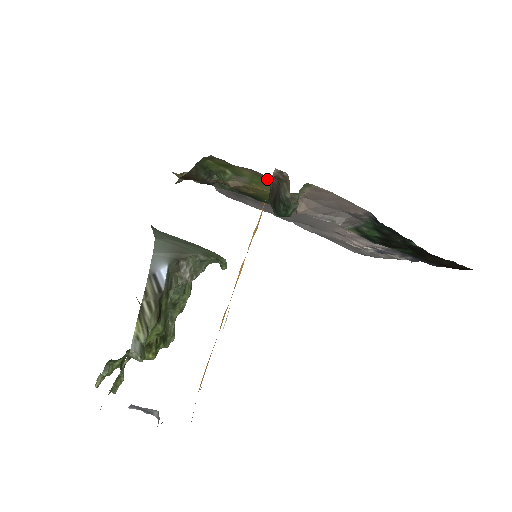
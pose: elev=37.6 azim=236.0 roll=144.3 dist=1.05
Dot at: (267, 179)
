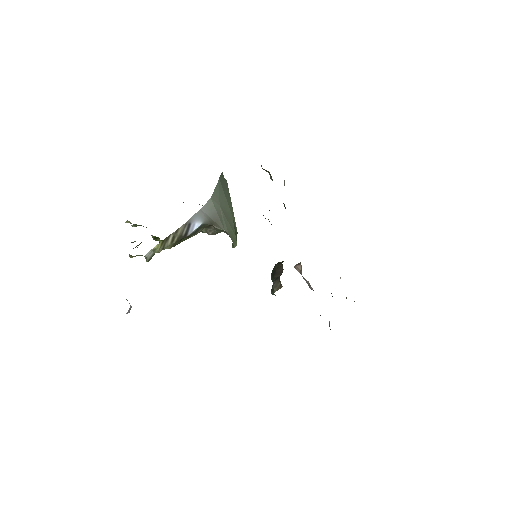
Dot at: occluded
